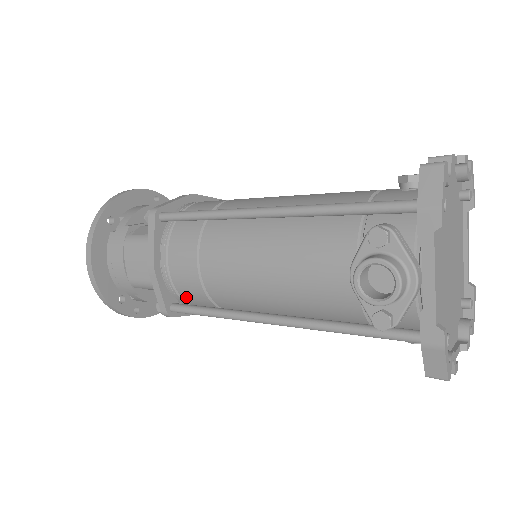
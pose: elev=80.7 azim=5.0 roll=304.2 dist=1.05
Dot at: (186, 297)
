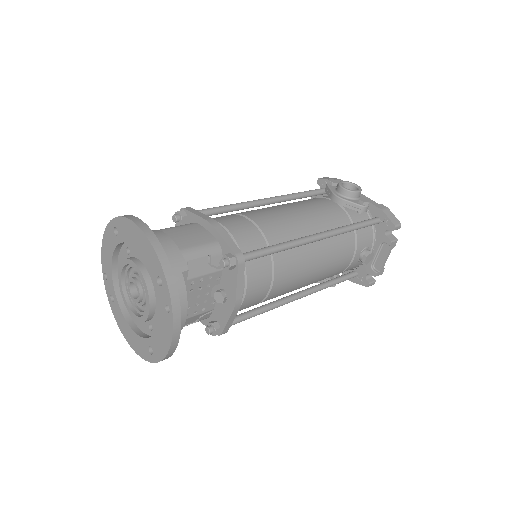
Dot at: (245, 250)
